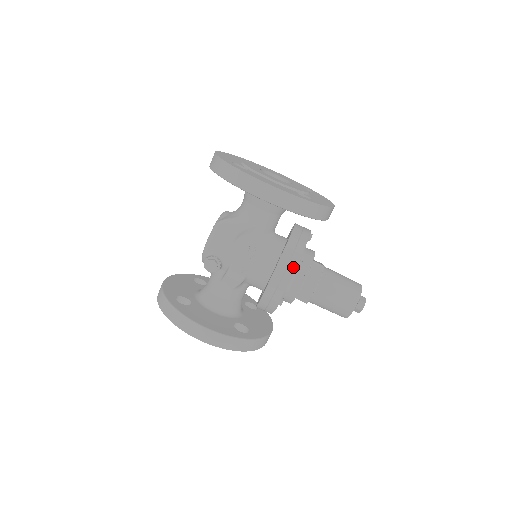
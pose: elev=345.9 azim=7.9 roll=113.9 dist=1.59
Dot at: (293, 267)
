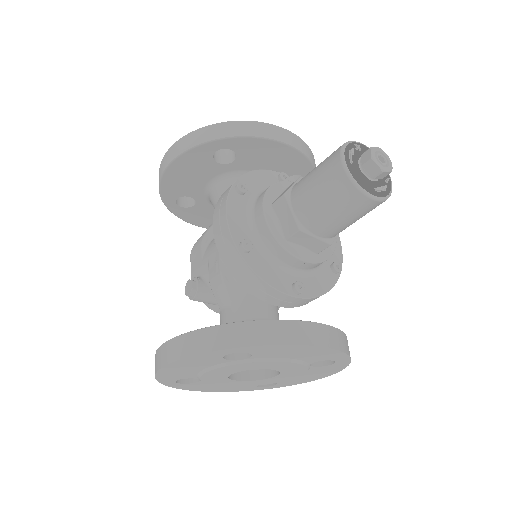
Dot at: (227, 193)
